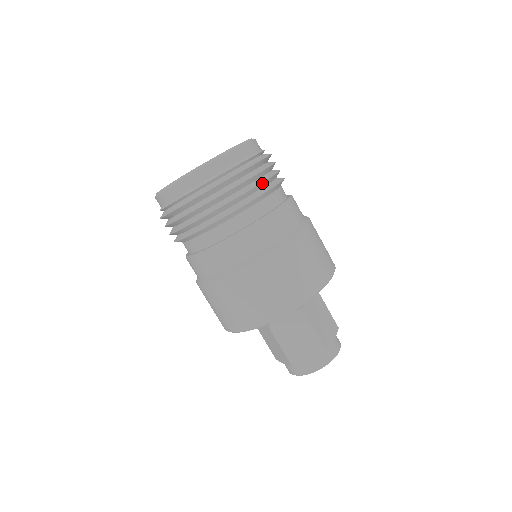
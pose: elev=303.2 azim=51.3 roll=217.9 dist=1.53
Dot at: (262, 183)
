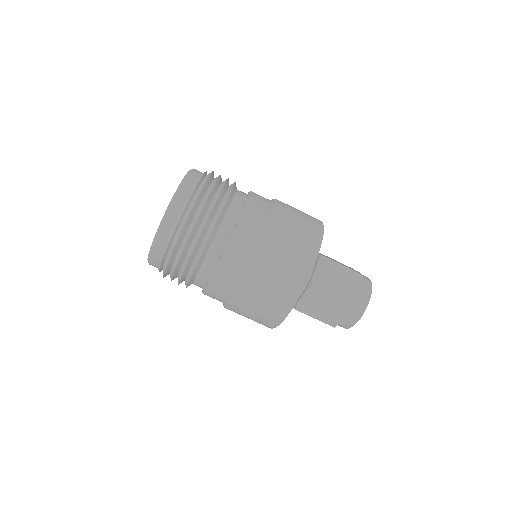
Dot at: (208, 220)
